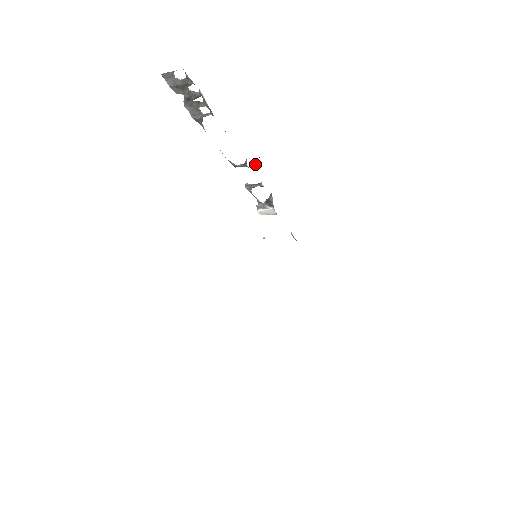
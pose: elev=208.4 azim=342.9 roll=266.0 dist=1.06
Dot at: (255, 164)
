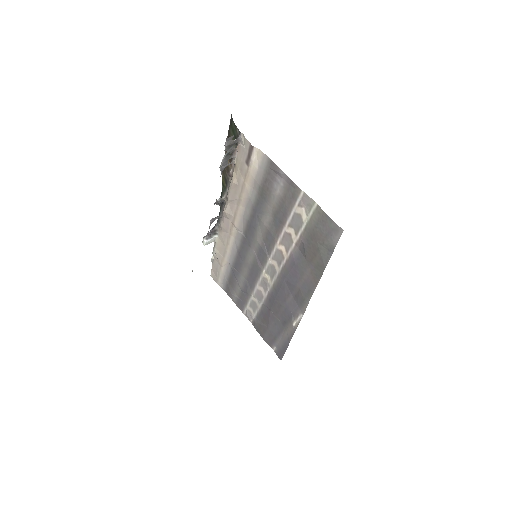
Dot at: occluded
